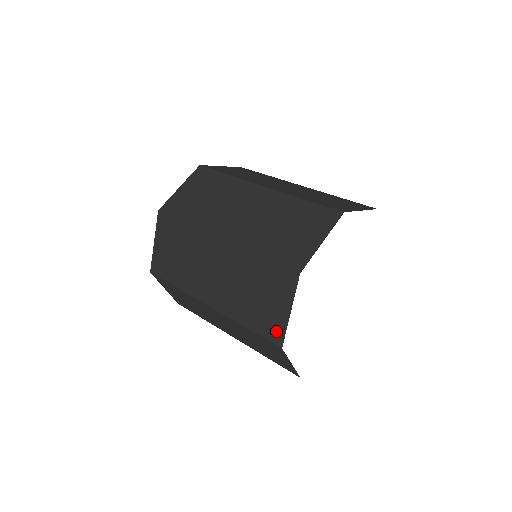
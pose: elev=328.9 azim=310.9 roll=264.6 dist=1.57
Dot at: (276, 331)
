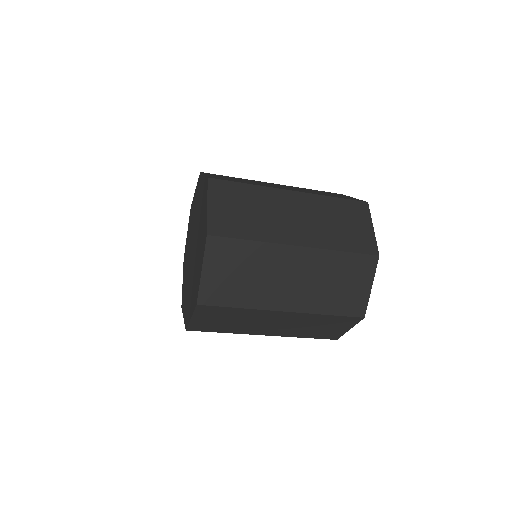
Dot at: (359, 307)
